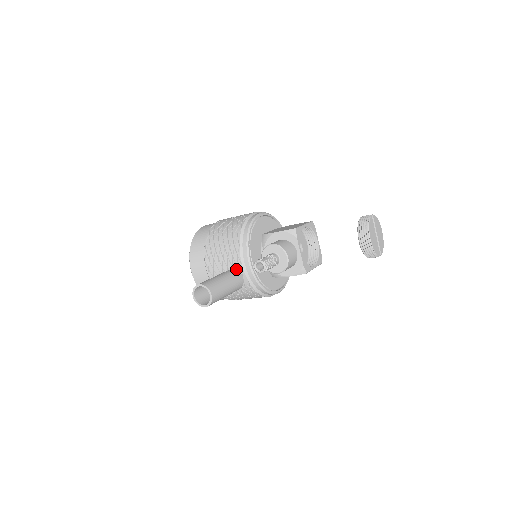
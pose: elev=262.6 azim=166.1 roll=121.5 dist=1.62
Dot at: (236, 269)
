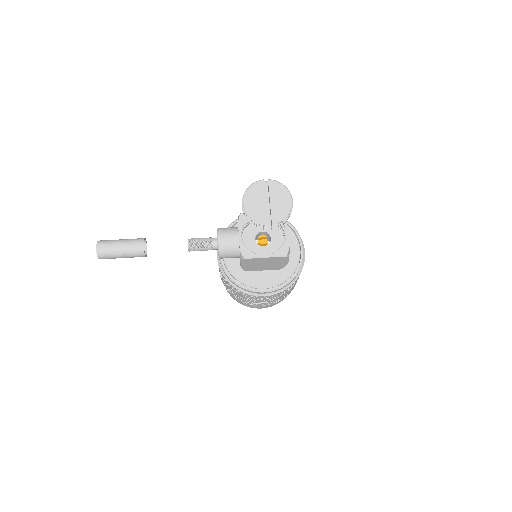
Dot at: occluded
